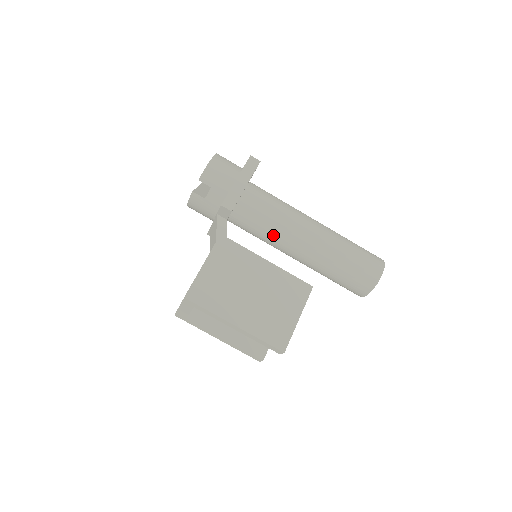
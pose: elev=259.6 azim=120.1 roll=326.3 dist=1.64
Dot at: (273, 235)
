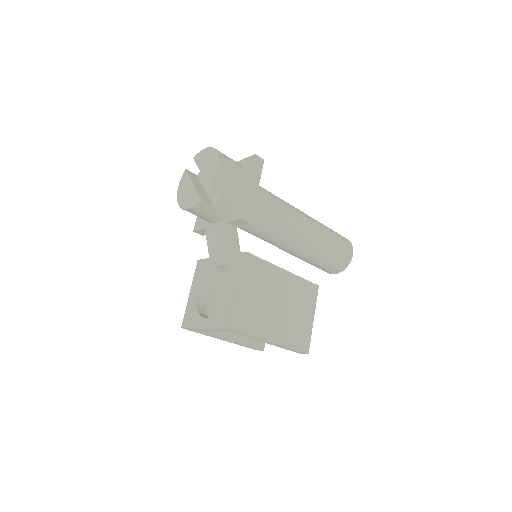
Dot at: (271, 233)
